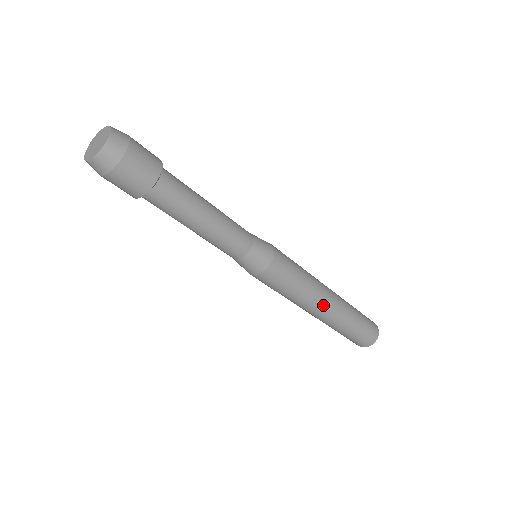
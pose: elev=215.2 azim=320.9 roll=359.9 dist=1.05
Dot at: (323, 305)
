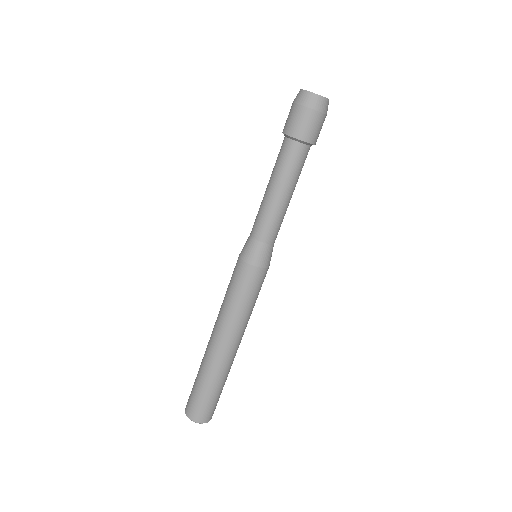
Dot at: occluded
